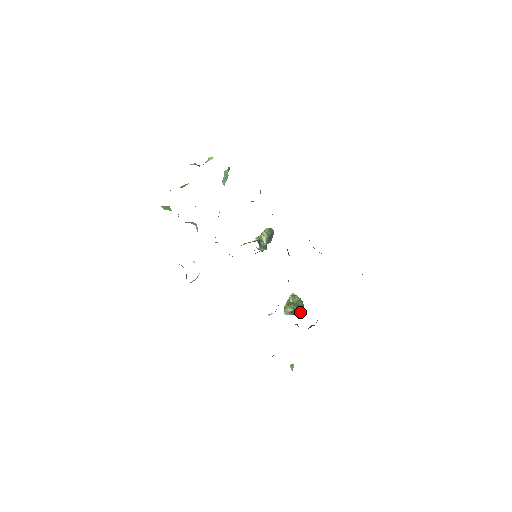
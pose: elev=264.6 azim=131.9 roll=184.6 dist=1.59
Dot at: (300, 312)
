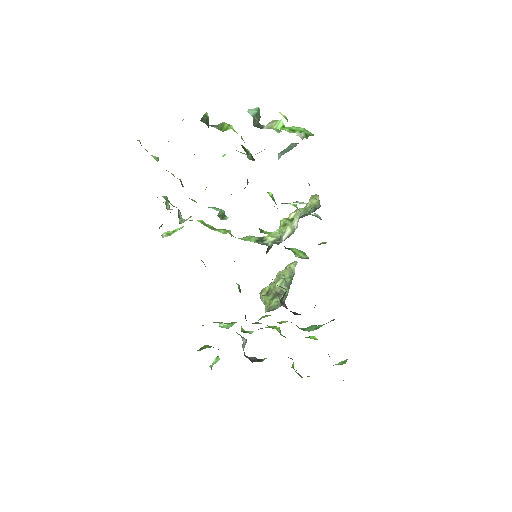
Dot at: occluded
